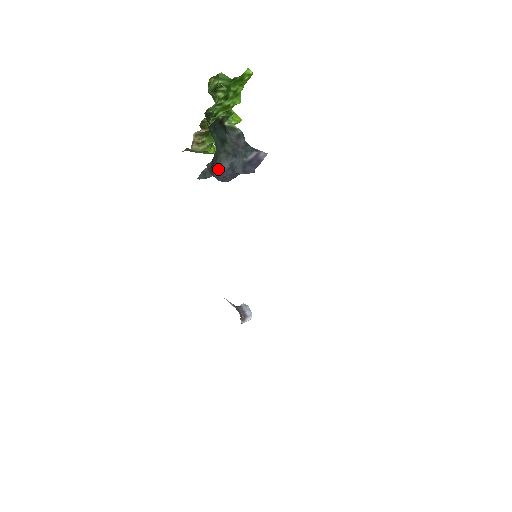
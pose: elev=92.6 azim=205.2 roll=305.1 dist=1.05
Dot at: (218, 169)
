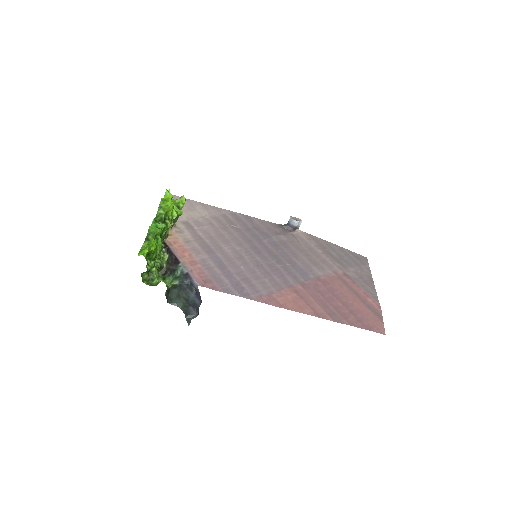
Dot at: (190, 305)
